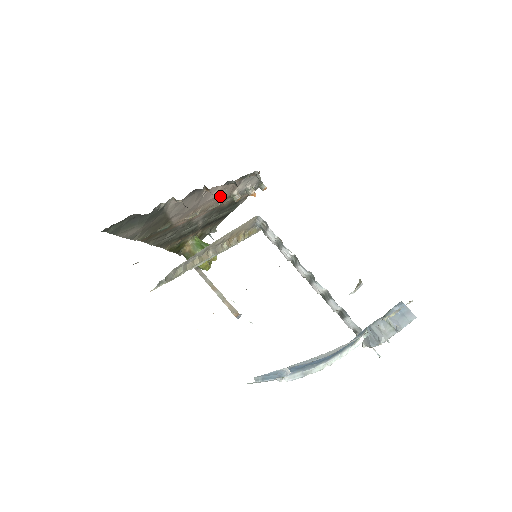
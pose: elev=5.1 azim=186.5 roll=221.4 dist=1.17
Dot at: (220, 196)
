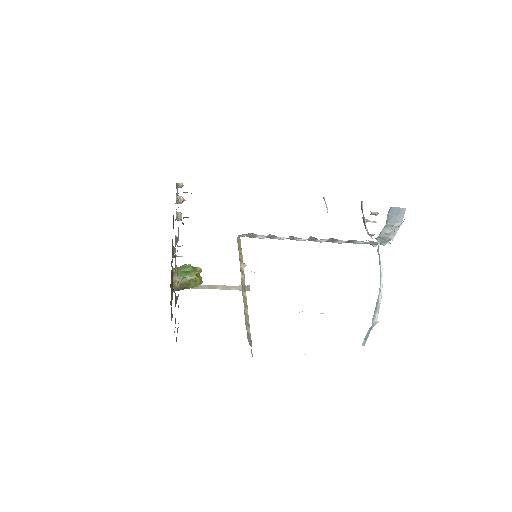
Dot at: occluded
